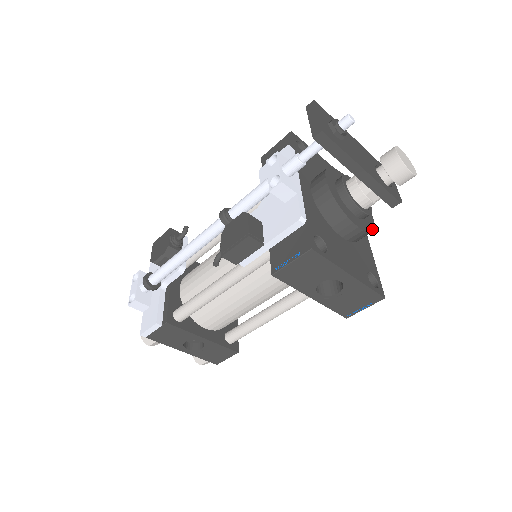
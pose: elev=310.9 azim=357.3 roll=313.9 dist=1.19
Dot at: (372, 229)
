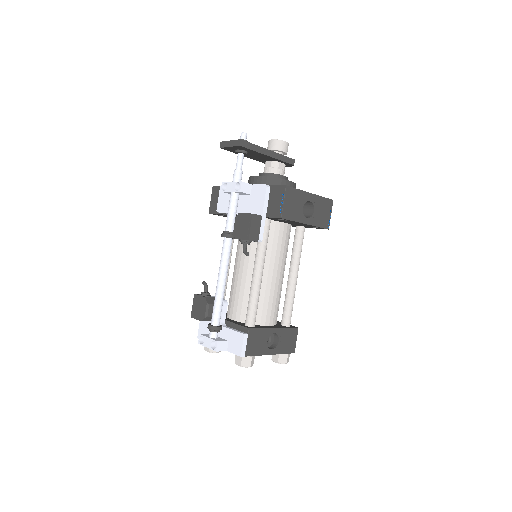
Dot at: occluded
